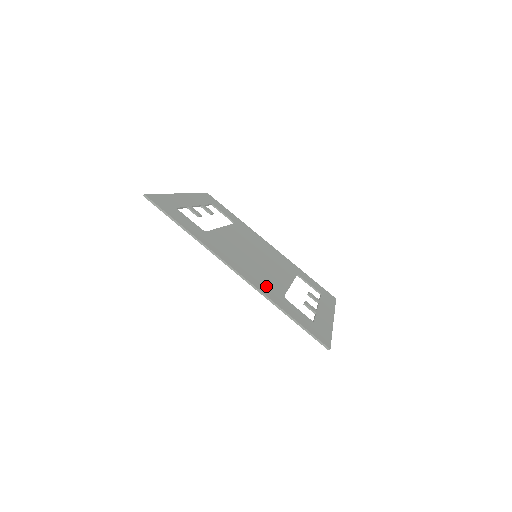
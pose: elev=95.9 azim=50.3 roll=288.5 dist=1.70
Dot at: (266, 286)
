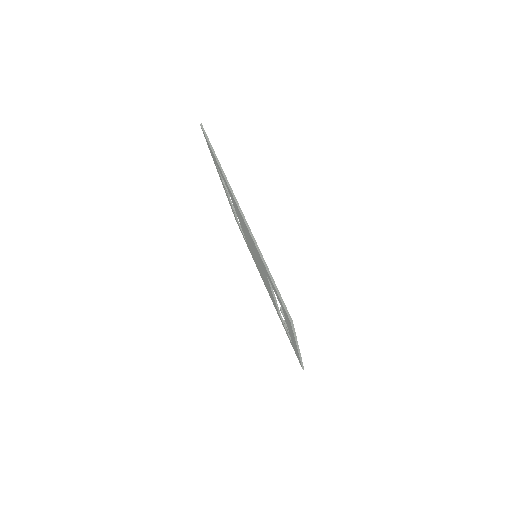
Dot at: occluded
